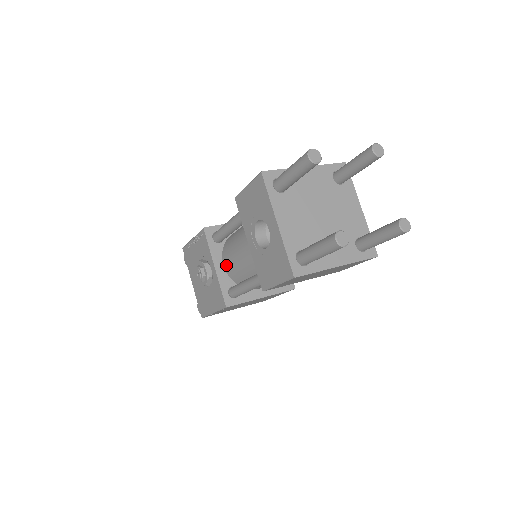
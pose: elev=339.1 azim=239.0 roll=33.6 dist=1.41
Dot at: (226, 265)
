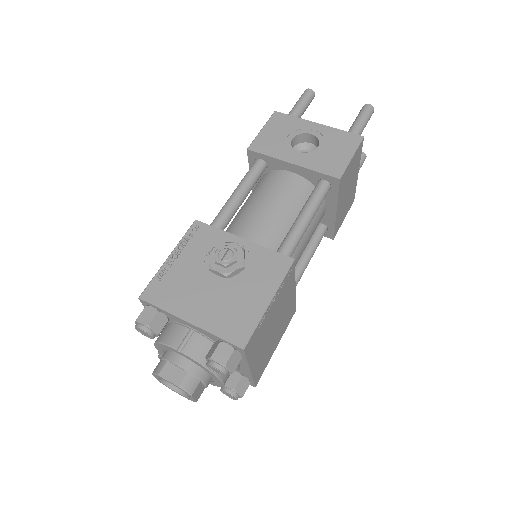
Dot at: (251, 239)
